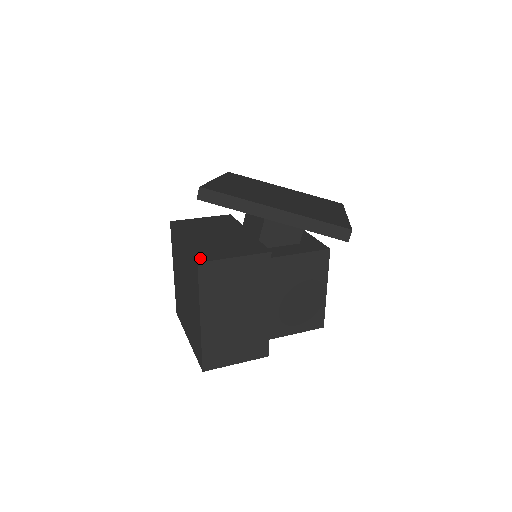
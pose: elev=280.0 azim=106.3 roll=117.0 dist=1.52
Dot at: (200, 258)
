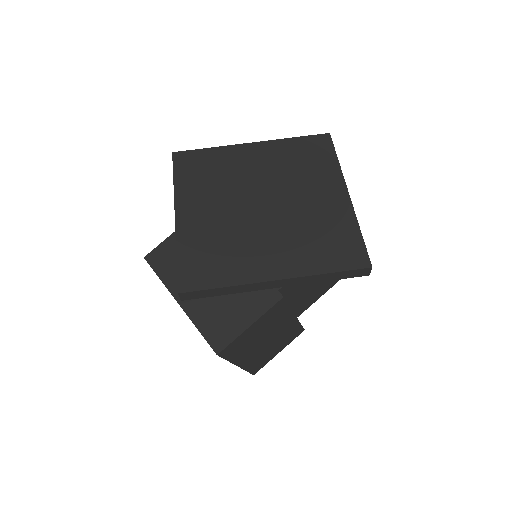
Dot at: (215, 343)
